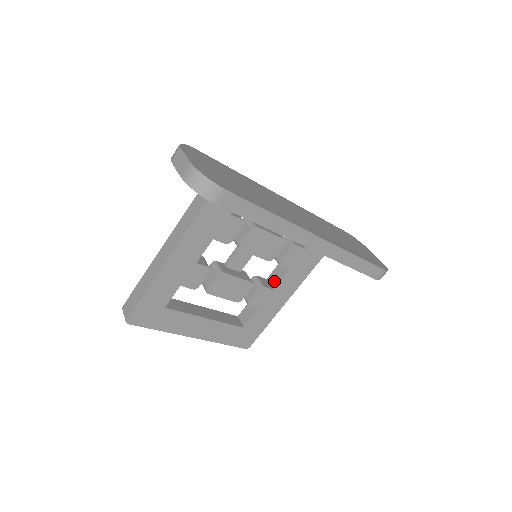
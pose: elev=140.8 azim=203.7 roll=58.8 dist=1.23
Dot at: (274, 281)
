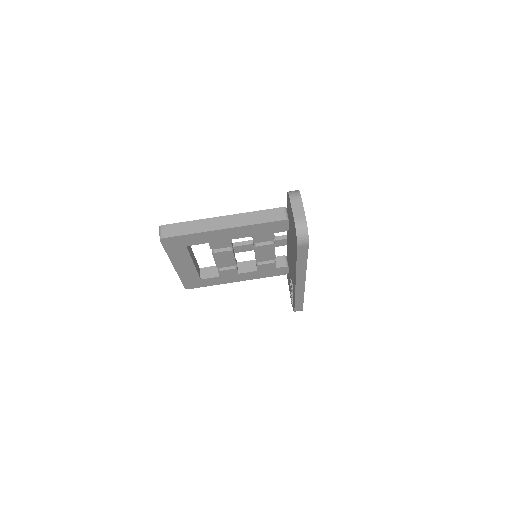
Dot at: (242, 268)
